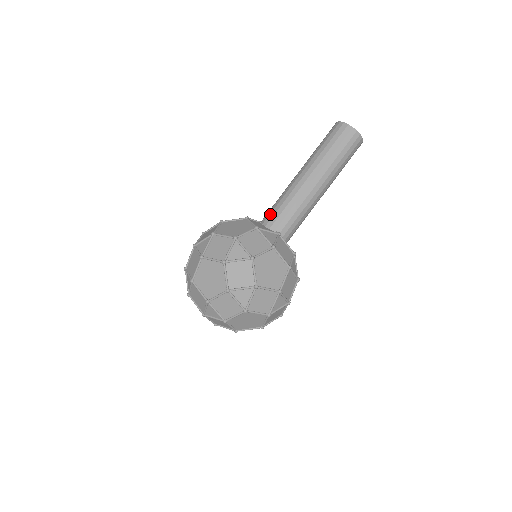
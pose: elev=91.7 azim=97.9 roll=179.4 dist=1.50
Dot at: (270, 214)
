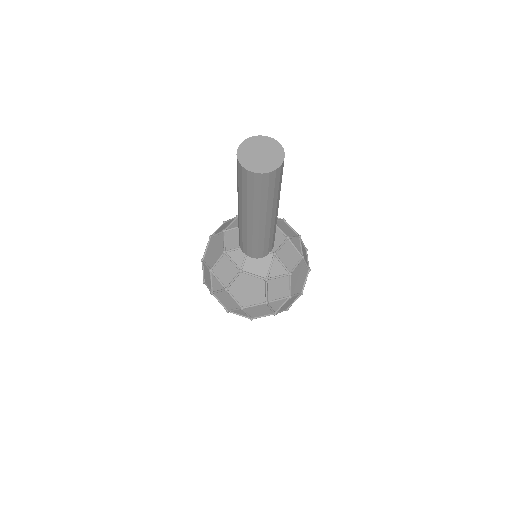
Dot at: (252, 252)
